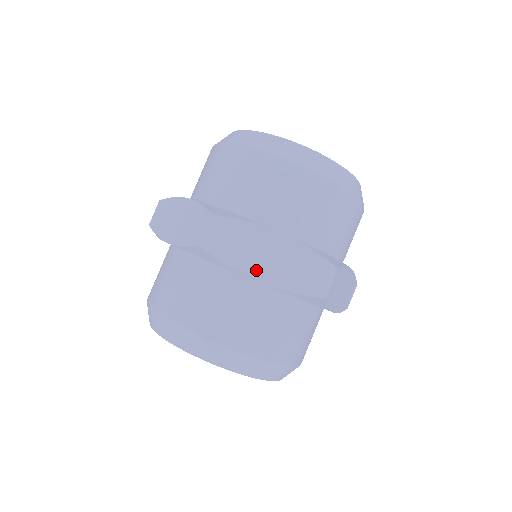
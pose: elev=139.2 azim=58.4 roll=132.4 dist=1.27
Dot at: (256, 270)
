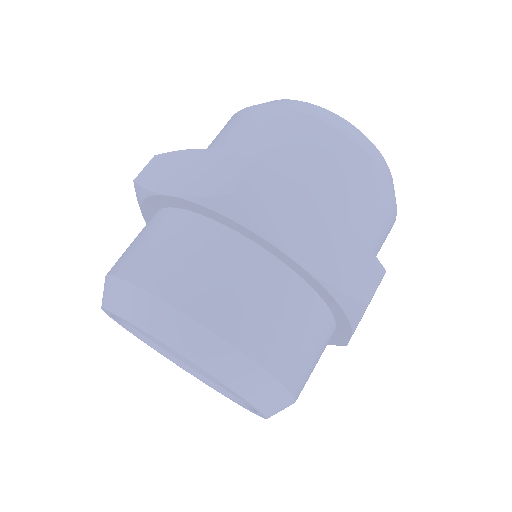
Dot at: (170, 186)
